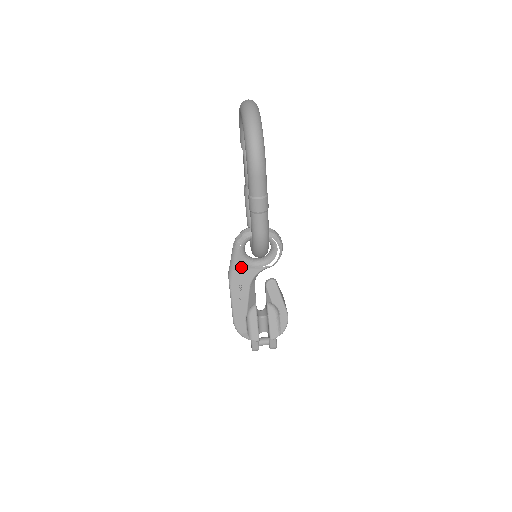
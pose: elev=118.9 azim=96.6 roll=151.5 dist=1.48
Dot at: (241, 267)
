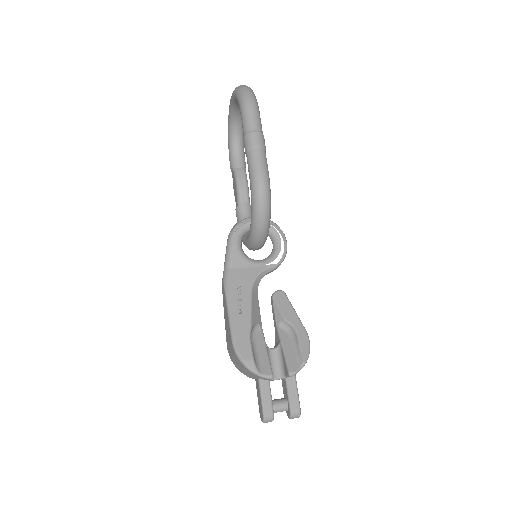
Dot at: (239, 265)
